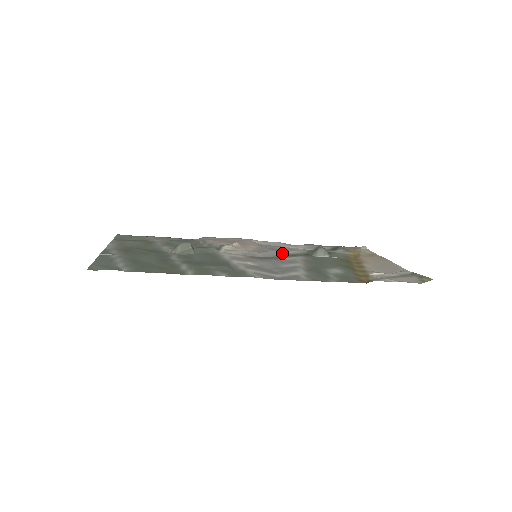
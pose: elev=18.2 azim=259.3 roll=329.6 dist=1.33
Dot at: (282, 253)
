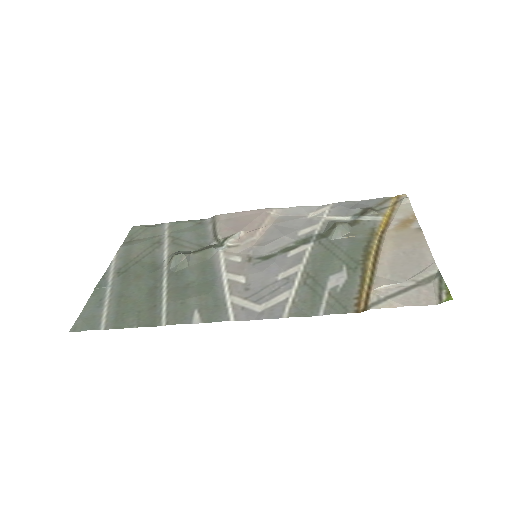
Dot at: (291, 240)
